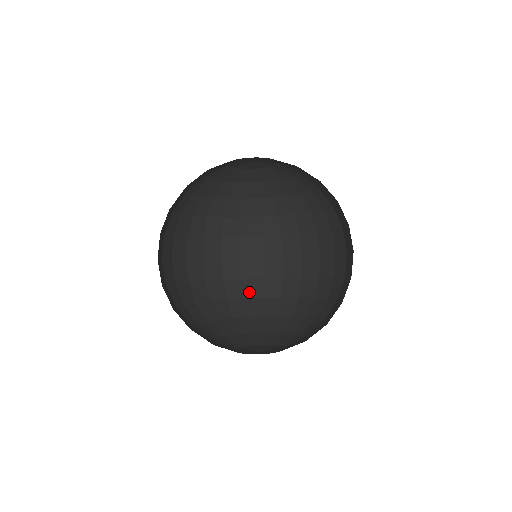
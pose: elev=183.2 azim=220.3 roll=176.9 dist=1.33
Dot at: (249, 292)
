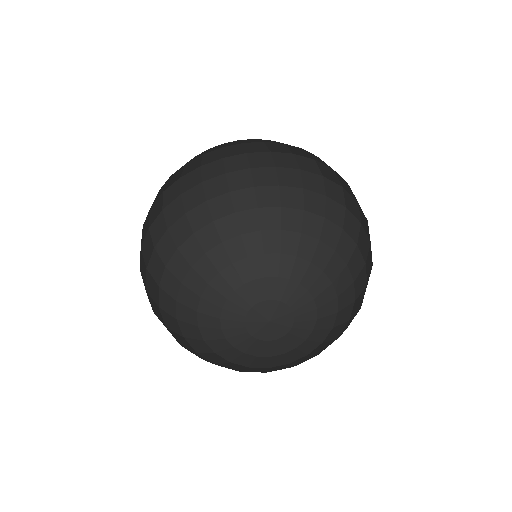
Dot at: (206, 244)
